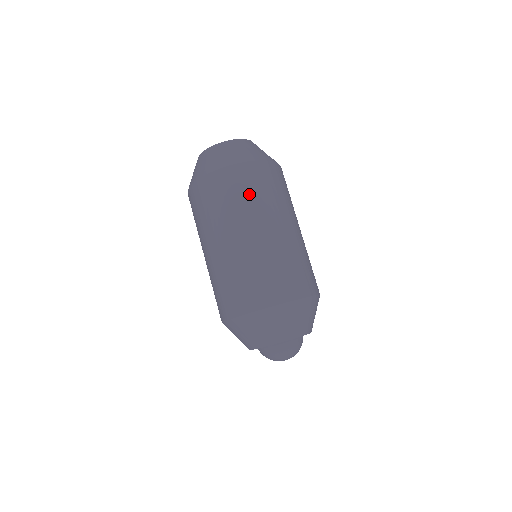
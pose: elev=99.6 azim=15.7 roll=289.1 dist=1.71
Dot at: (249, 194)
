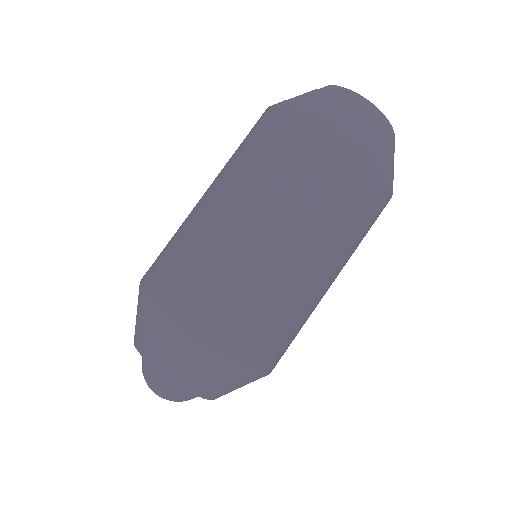
Dot at: (362, 224)
